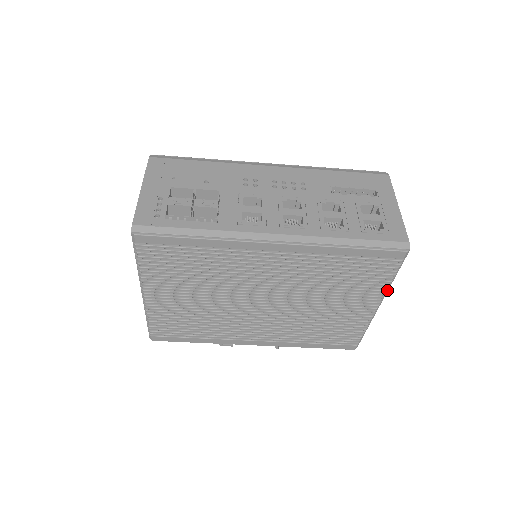
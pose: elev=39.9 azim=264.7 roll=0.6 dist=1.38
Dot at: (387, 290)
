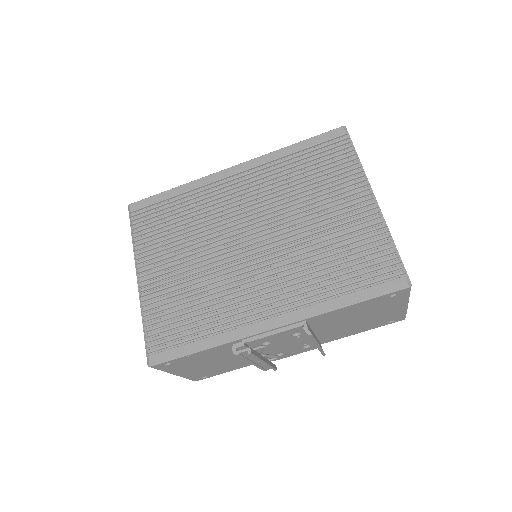
Dot at: (364, 174)
